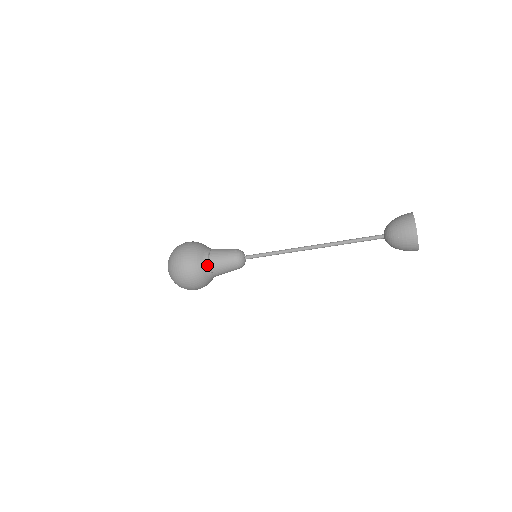
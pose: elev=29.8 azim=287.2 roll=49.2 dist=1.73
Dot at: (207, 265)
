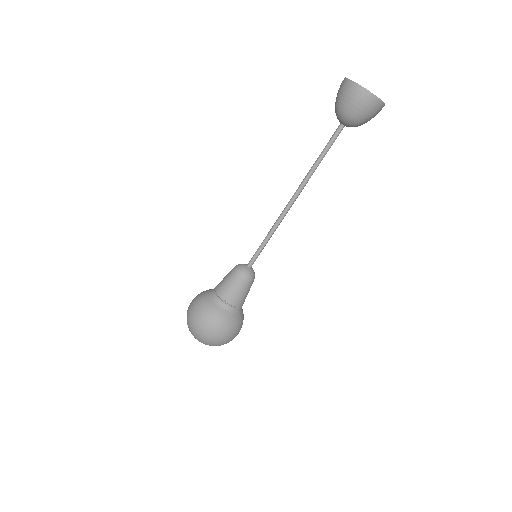
Dot at: occluded
